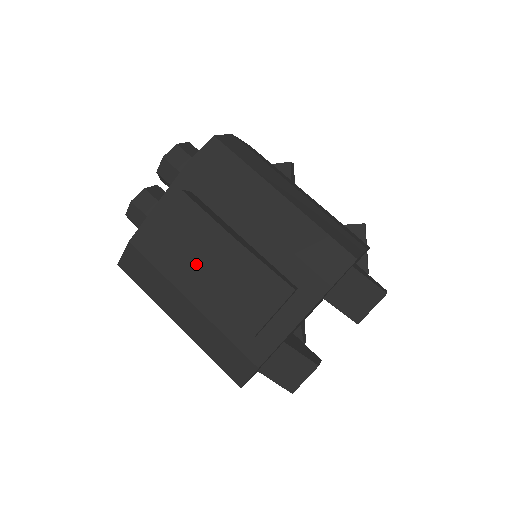
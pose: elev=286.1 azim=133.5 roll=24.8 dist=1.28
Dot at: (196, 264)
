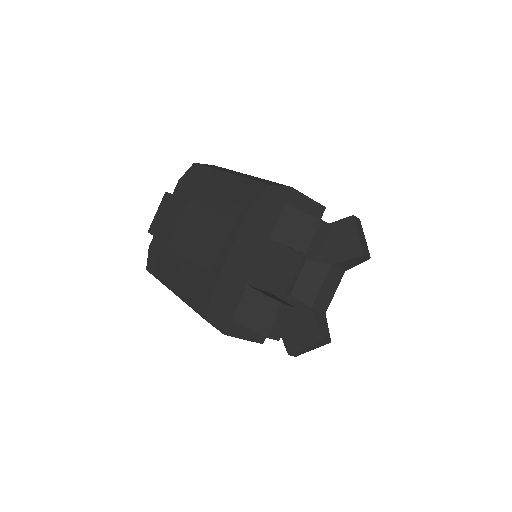
Dot at: (170, 230)
